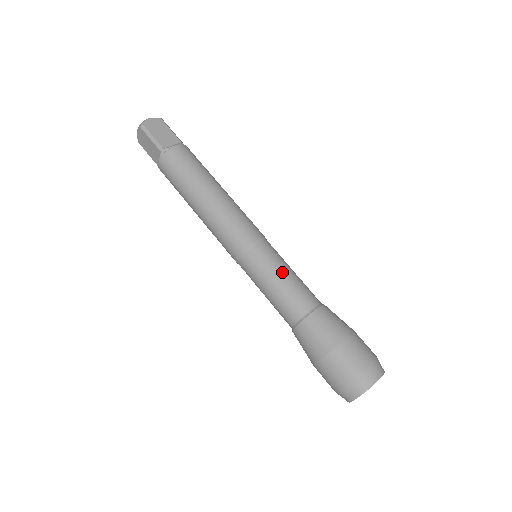
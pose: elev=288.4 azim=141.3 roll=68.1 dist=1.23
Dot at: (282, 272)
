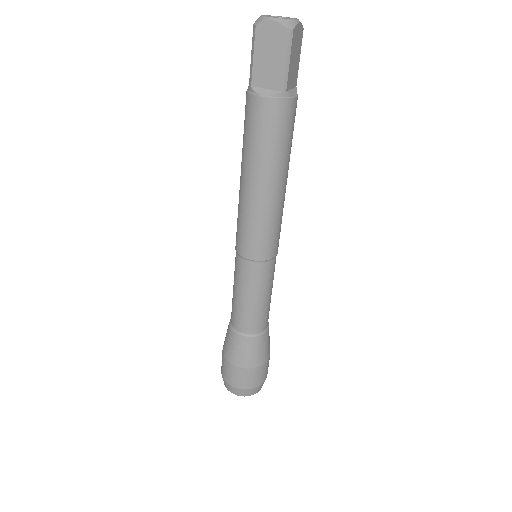
Dot at: (244, 295)
